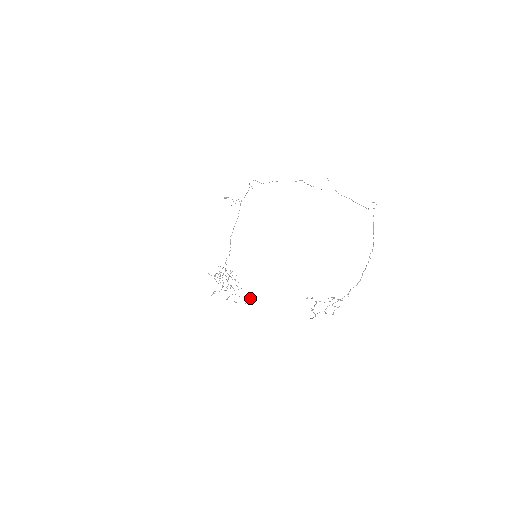
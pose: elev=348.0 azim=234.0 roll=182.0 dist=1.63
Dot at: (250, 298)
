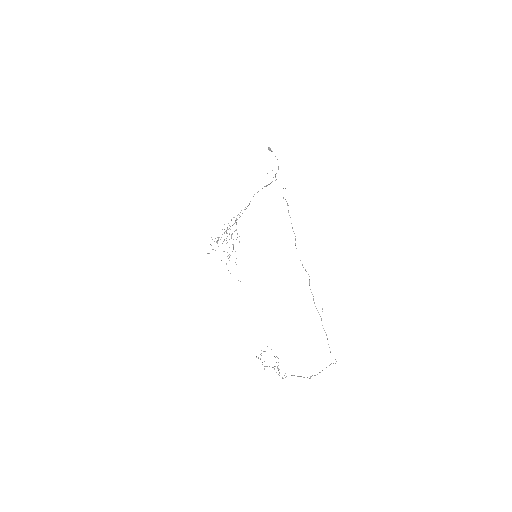
Dot at: occluded
